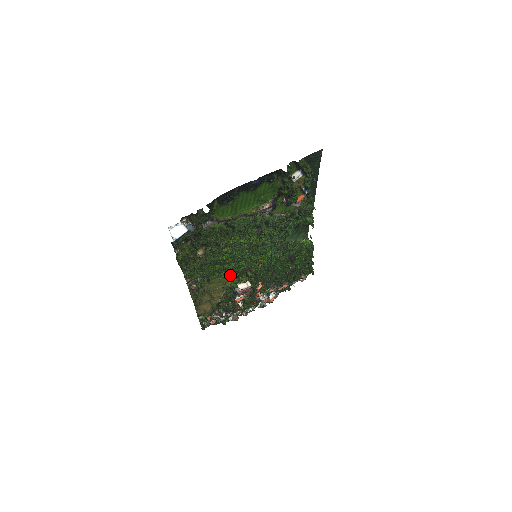
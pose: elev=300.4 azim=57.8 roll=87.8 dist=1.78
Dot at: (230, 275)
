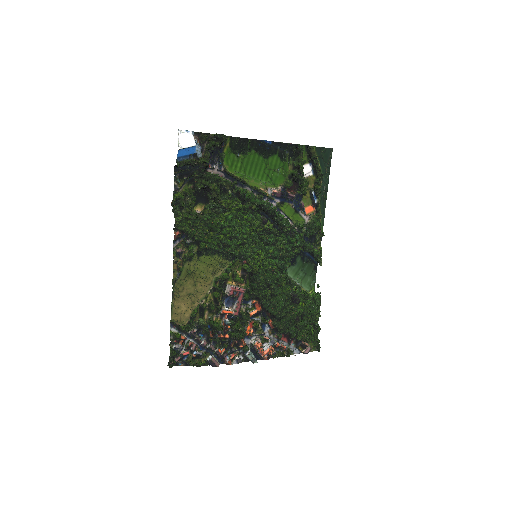
Dot at: (224, 260)
